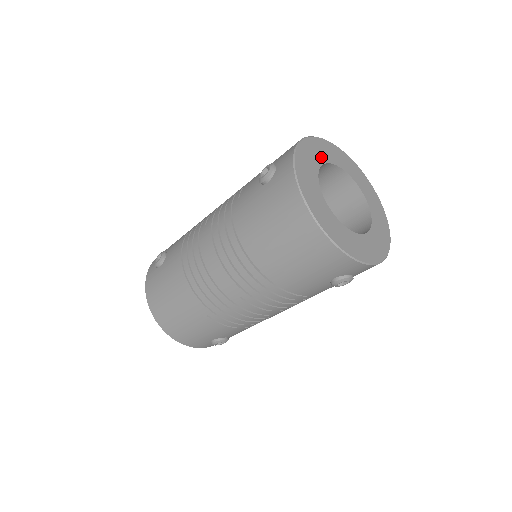
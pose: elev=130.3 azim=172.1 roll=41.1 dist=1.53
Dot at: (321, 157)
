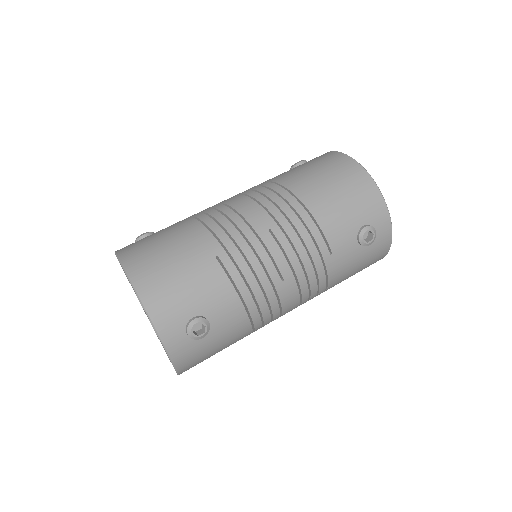
Dot at: occluded
